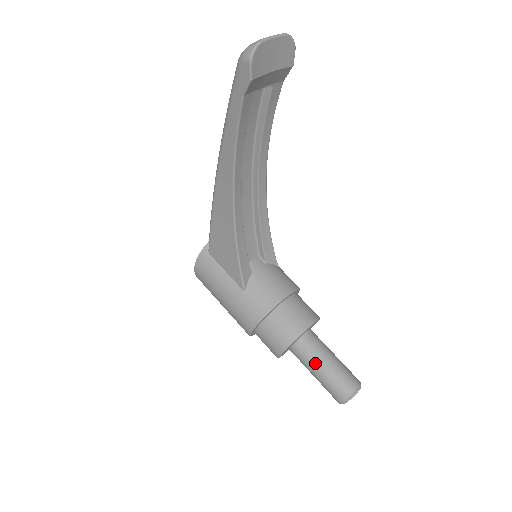
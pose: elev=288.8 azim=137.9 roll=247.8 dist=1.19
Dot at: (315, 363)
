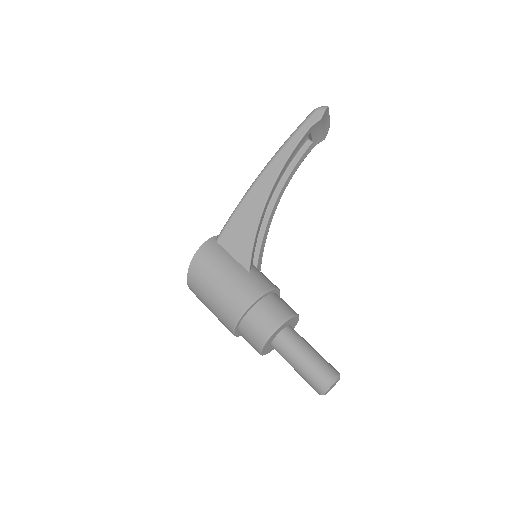
Dot at: (304, 346)
